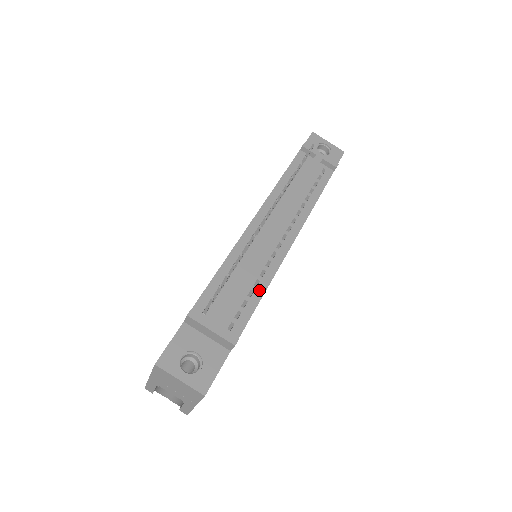
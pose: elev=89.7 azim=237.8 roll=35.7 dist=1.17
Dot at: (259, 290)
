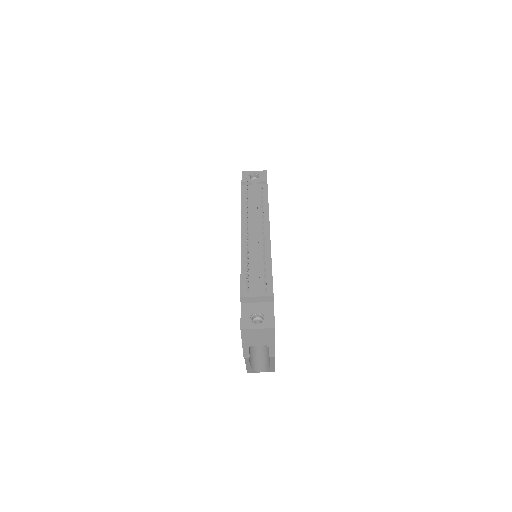
Dot at: (268, 266)
